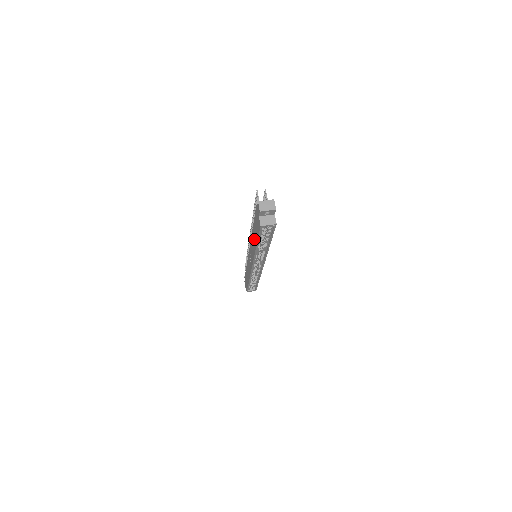
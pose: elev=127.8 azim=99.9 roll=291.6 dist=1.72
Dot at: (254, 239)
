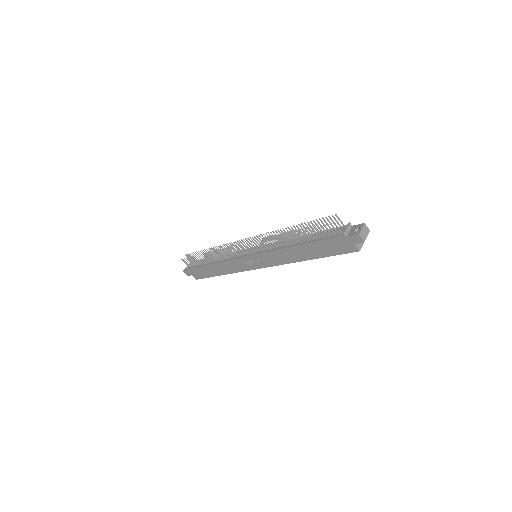
Dot at: (303, 254)
